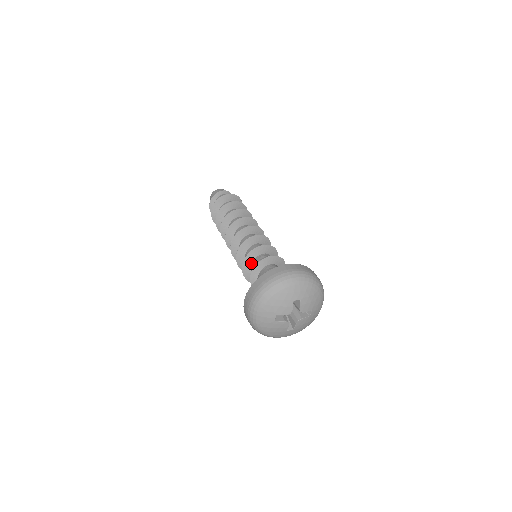
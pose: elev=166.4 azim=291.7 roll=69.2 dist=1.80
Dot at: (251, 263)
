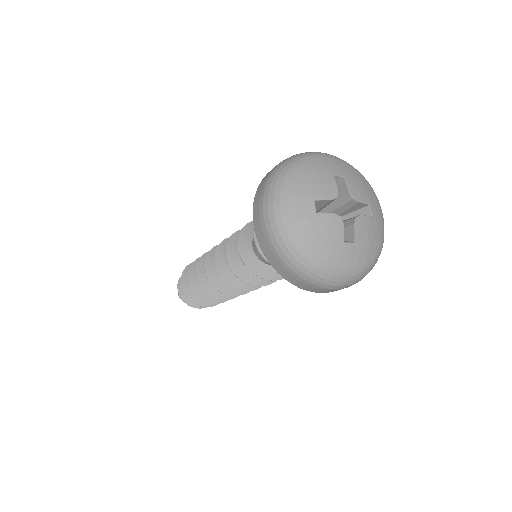
Dot at: (250, 242)
